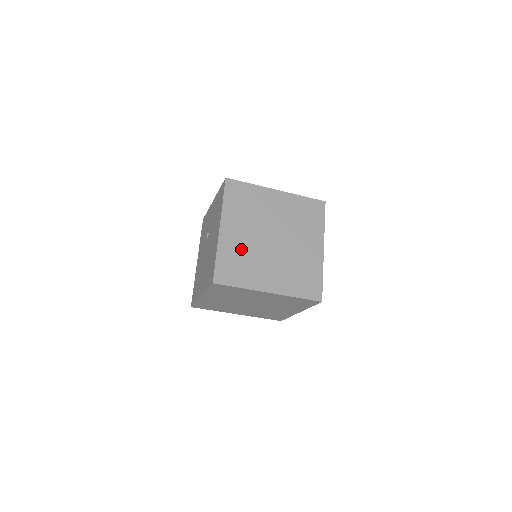
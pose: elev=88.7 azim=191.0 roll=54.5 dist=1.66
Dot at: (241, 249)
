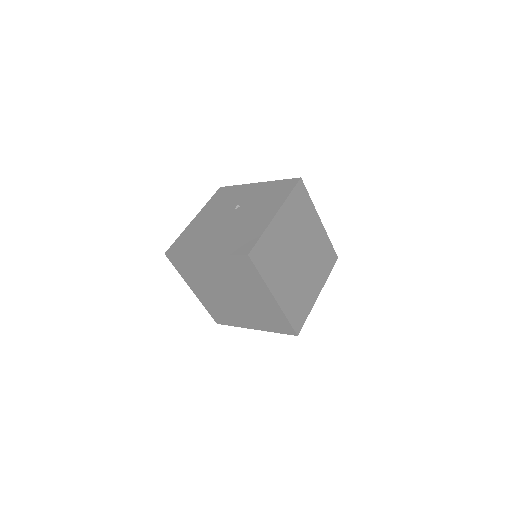
Dot at: (279, 244)
